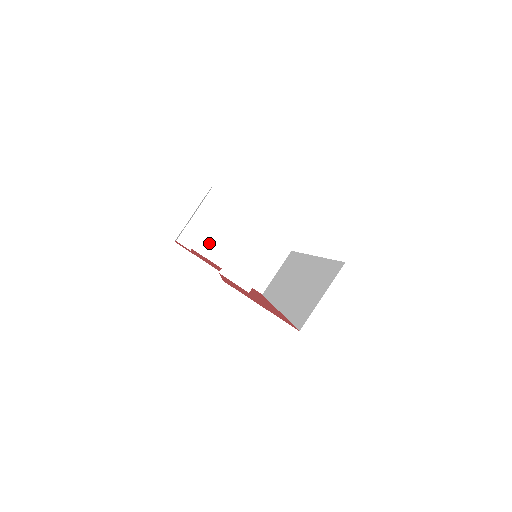
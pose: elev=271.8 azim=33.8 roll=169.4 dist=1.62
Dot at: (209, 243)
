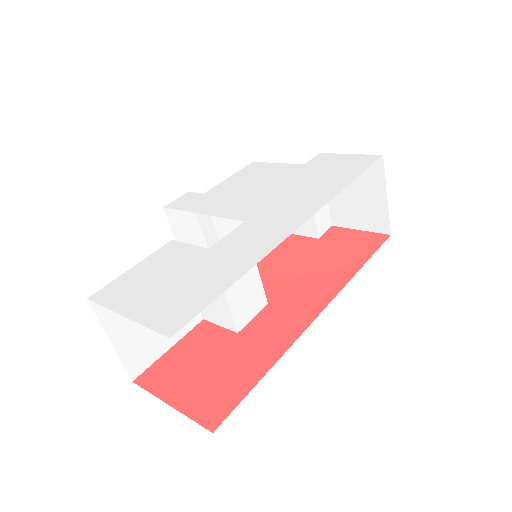
Dot at: occluded
